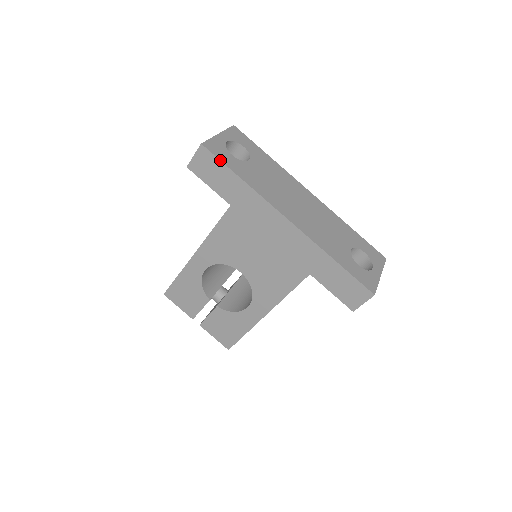
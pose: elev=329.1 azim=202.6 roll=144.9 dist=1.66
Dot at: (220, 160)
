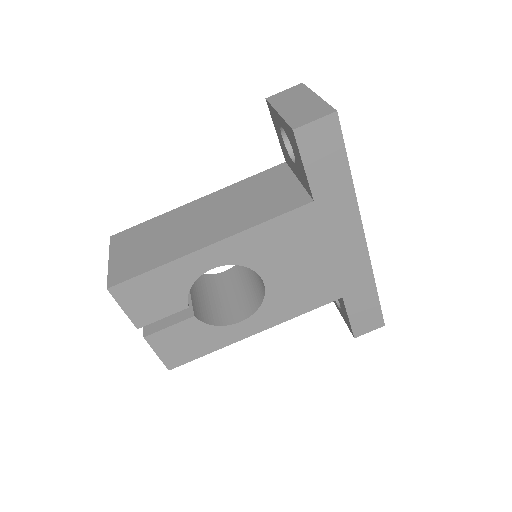
Dot at: (344, 143)
